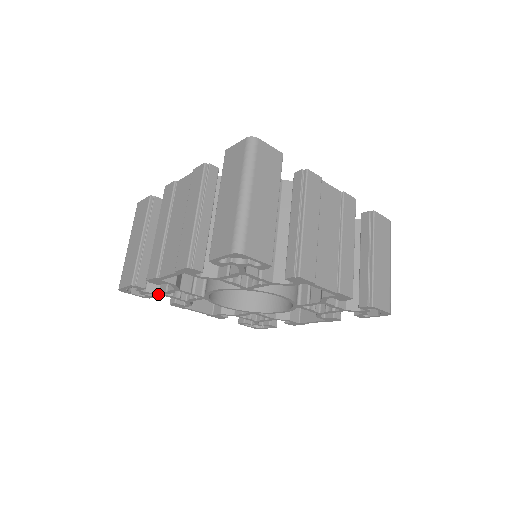
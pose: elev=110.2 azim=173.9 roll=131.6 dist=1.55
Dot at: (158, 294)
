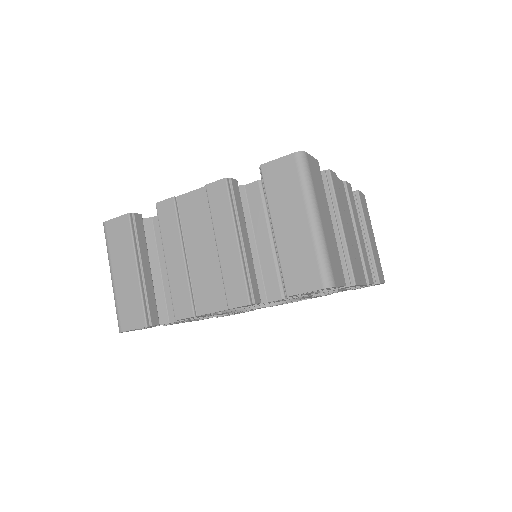
Dot at: occluded
